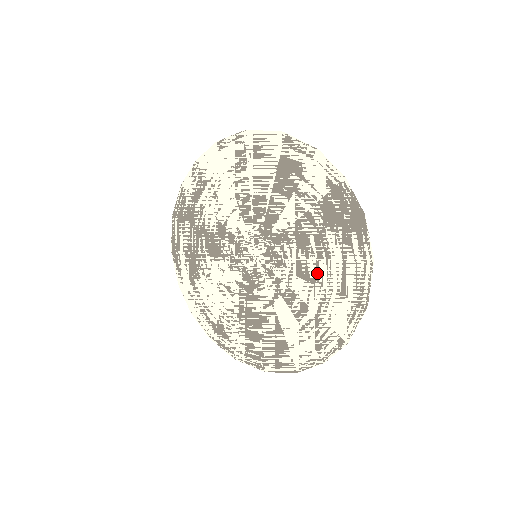
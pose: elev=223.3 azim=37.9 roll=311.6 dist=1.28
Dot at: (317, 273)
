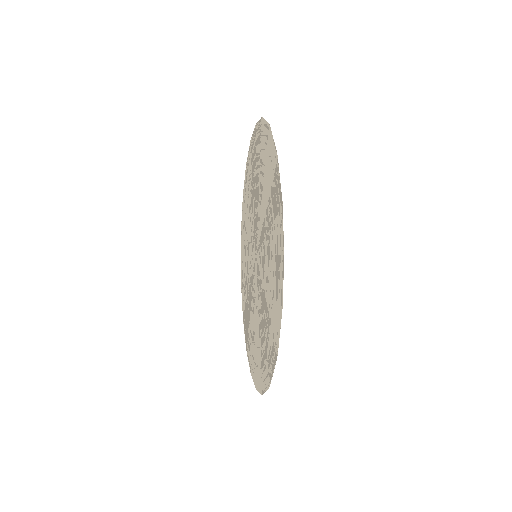
Dot at: (265, 196)
